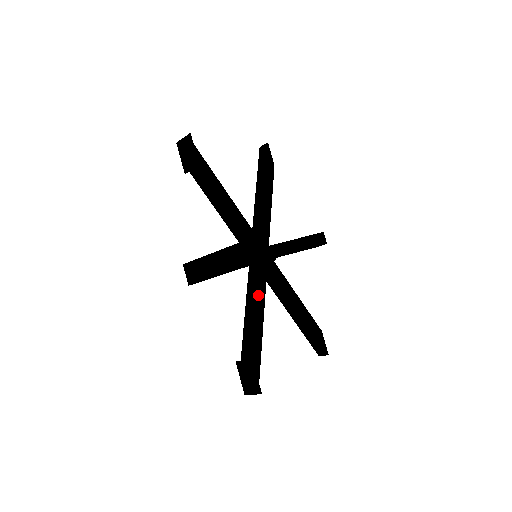
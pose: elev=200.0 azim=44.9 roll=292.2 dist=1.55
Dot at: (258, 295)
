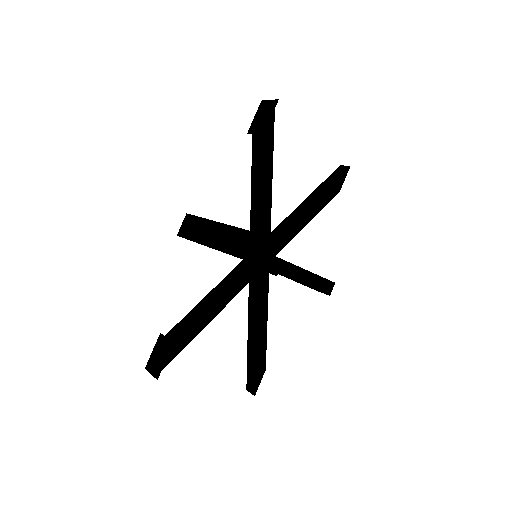
Dot at: (228, 291)
